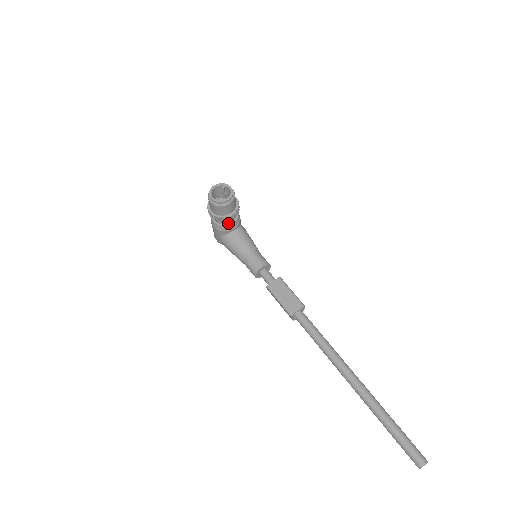
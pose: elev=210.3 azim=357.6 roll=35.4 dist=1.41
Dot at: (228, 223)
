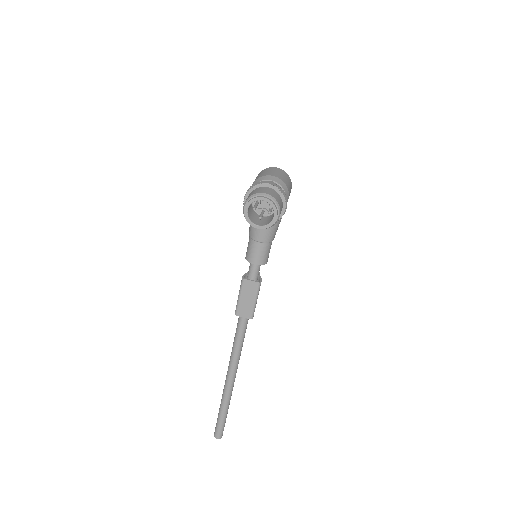
Dot at: occluded
